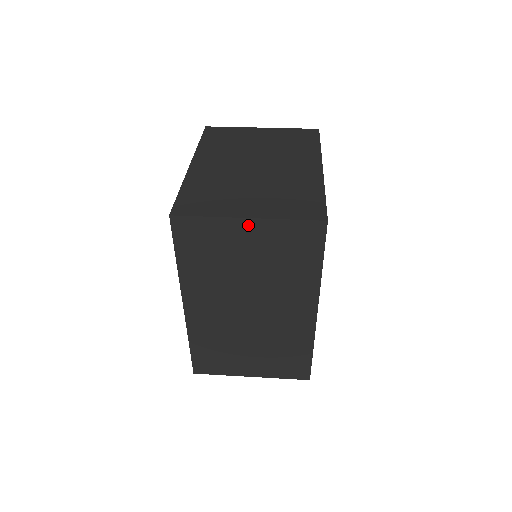
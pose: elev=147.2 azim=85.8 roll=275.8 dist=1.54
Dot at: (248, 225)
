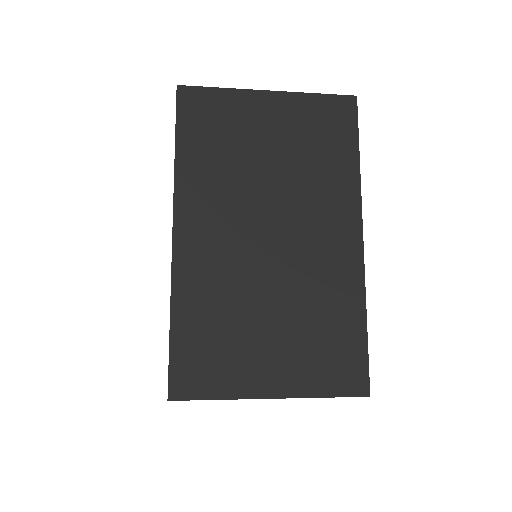
Dot at: (269, 100)
